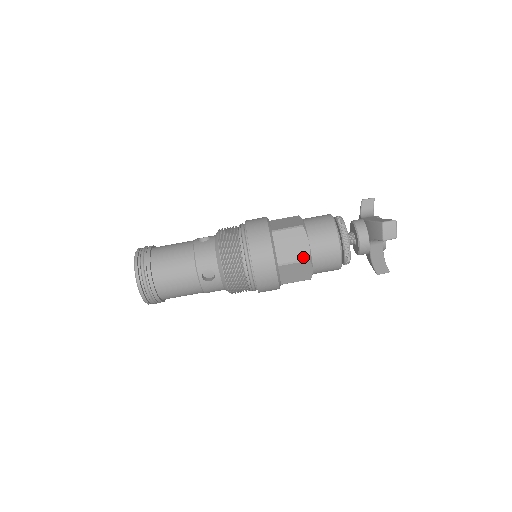
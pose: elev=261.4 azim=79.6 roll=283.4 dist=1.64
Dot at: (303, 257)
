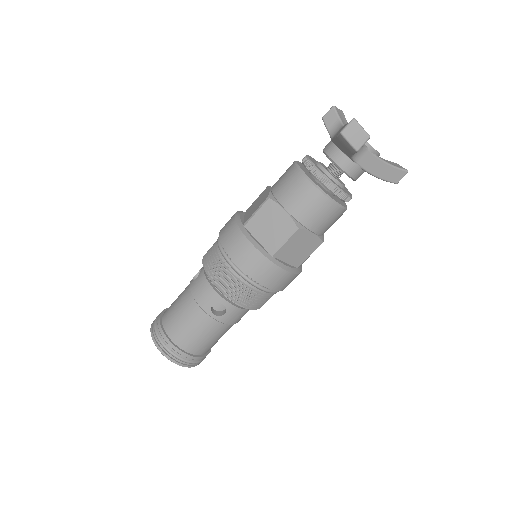
Dot at: (289, 230)
